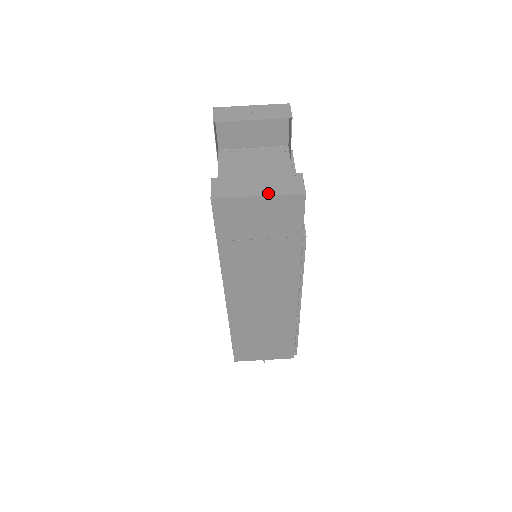
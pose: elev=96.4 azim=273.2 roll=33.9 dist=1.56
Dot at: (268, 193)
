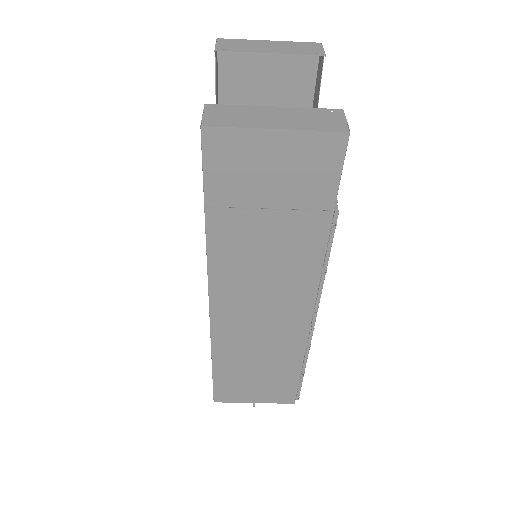
Dot at: (291, 126)
